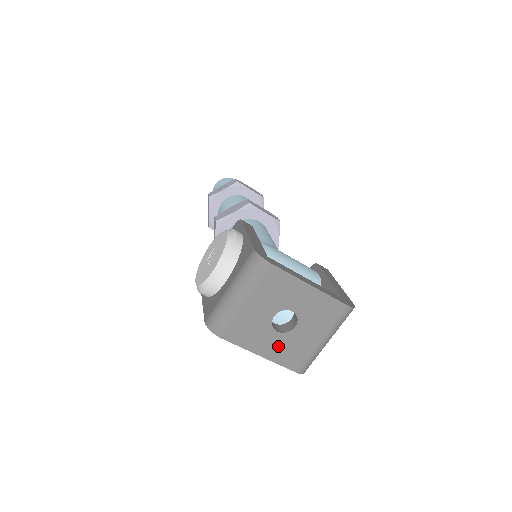
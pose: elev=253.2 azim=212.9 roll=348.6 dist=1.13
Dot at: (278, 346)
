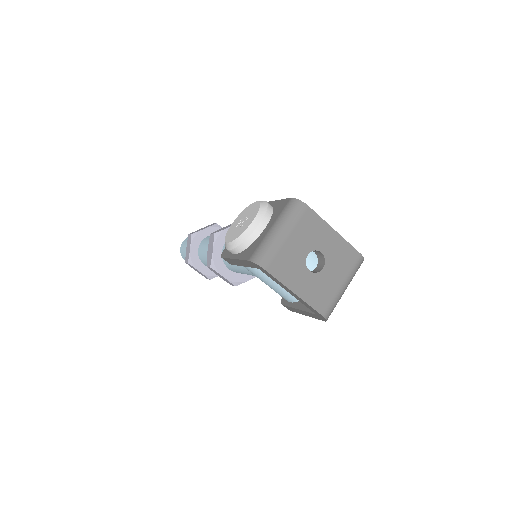
Dot at: (309, 286)
